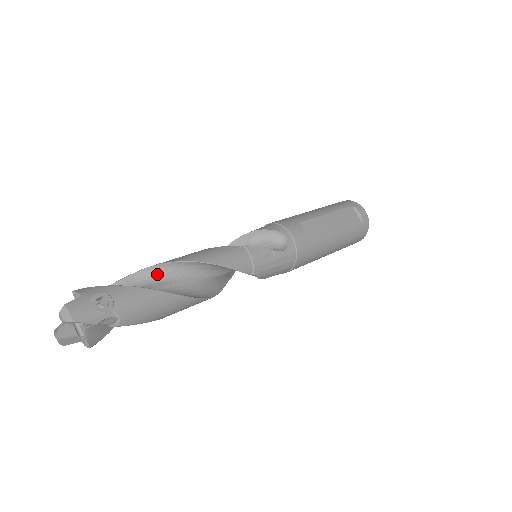
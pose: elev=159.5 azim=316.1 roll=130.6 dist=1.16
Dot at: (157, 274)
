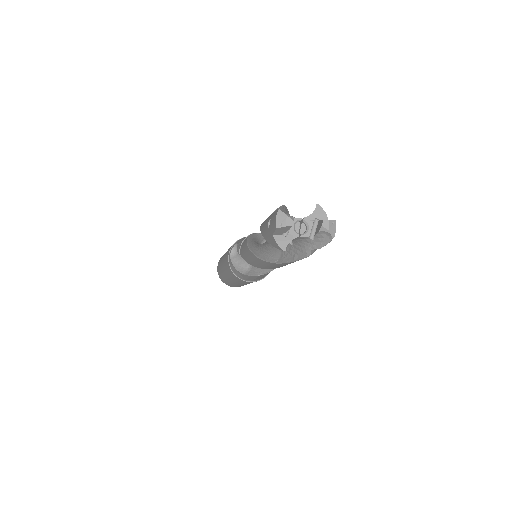
Dot at: occluded
